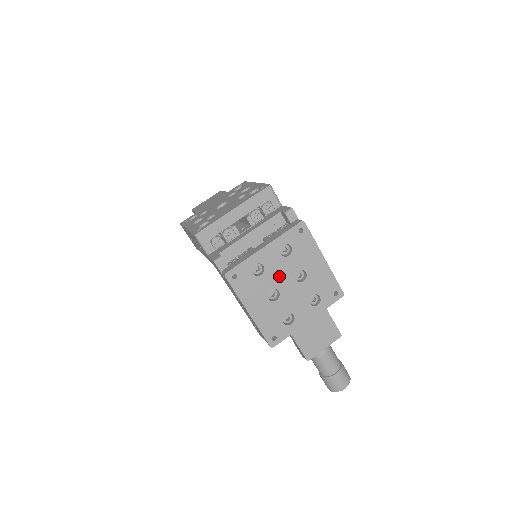
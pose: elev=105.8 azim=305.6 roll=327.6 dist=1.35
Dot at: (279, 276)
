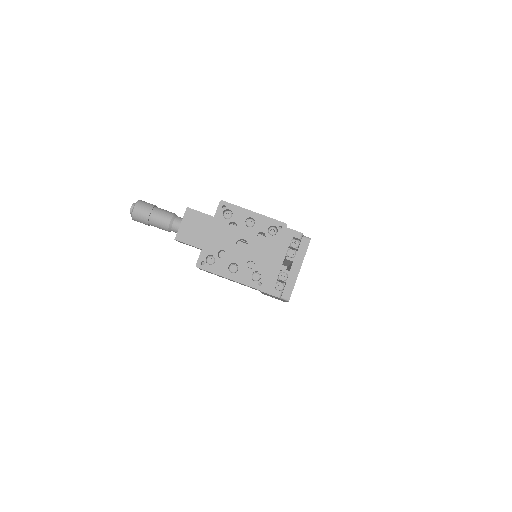
Dot at: occluded
